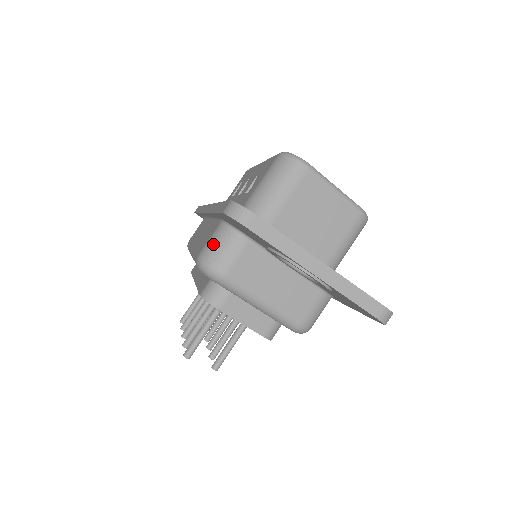
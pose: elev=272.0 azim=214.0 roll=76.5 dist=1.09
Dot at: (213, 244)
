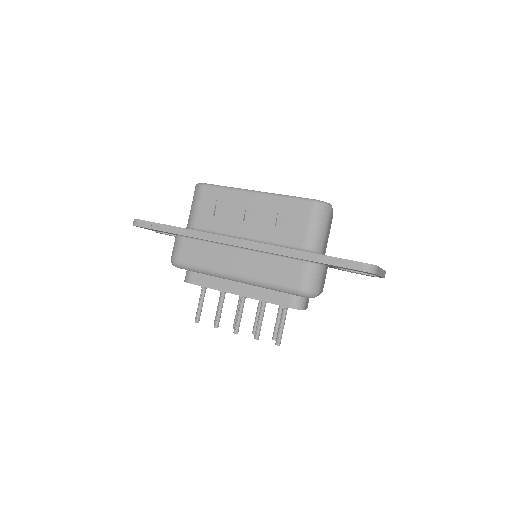
Dot at: (311, 279)
